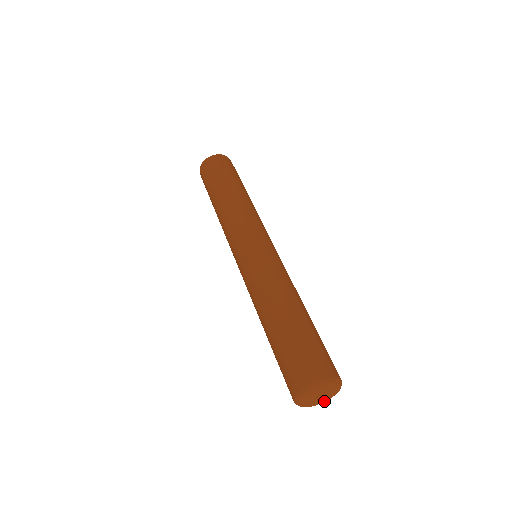
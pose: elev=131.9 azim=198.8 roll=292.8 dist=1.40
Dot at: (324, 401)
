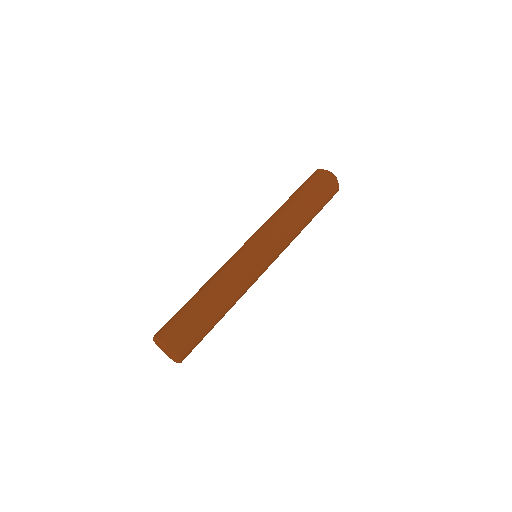
Dot at: (177, 362)
